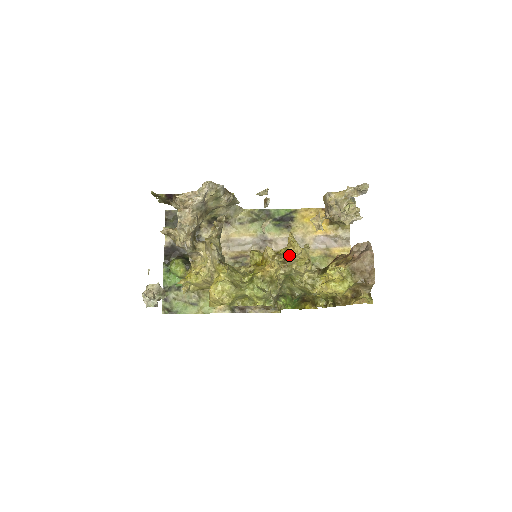
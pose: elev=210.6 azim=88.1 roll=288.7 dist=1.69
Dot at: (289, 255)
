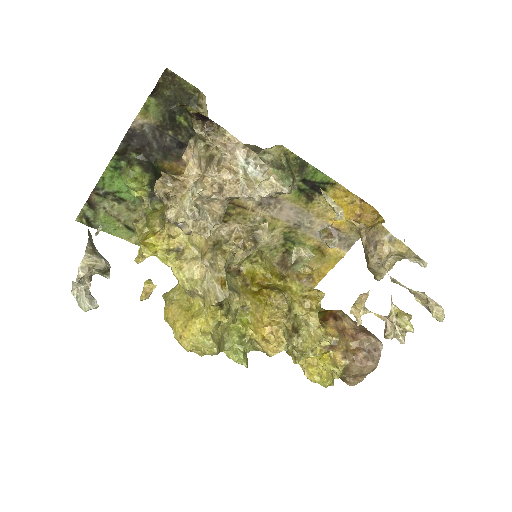
Dot at: (299, 313)
